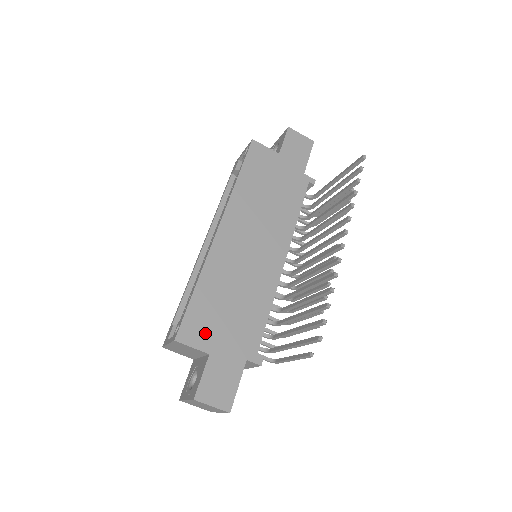
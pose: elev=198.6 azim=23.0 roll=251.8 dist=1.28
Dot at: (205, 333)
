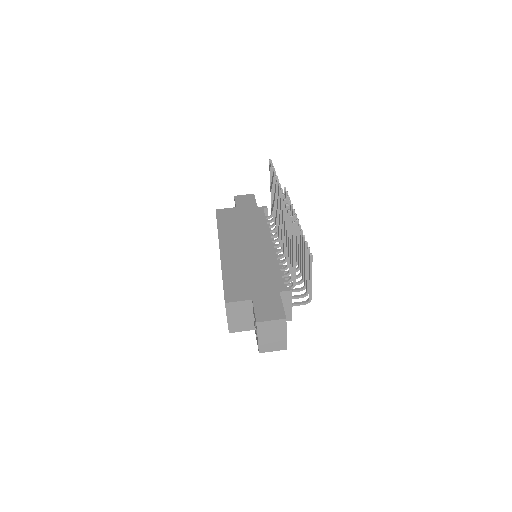
Dot at: (243, 292)
